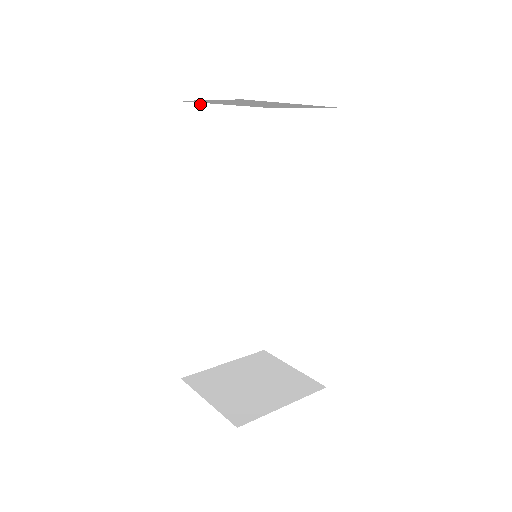
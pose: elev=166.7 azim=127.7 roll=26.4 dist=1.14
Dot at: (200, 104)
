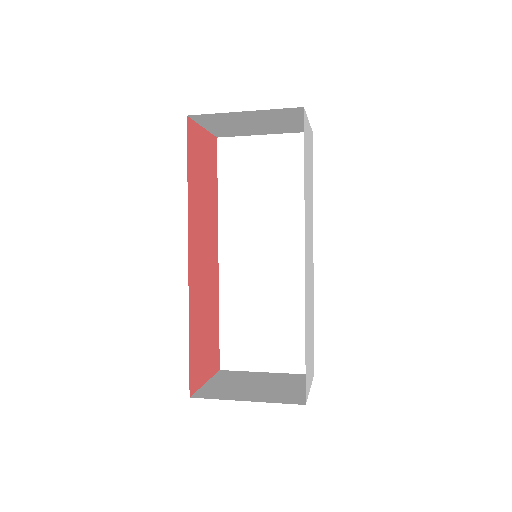
Dot at: (238, 137)
